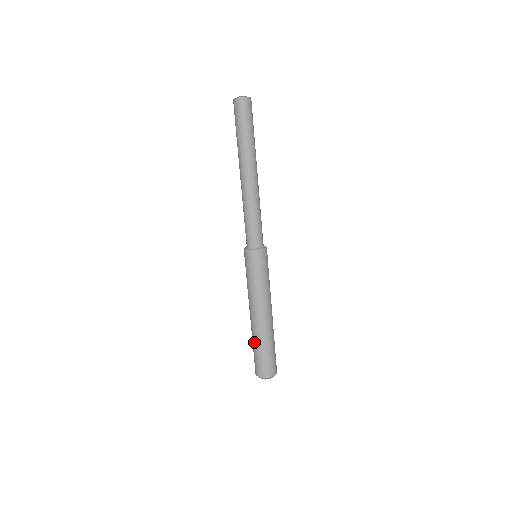
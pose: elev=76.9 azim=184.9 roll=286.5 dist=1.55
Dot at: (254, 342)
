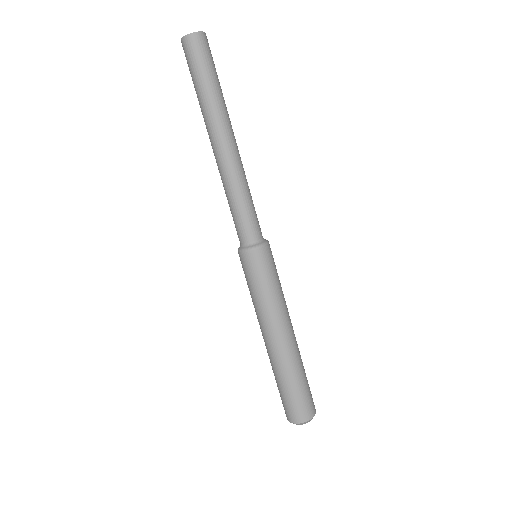
Dot at: (285, 376)
